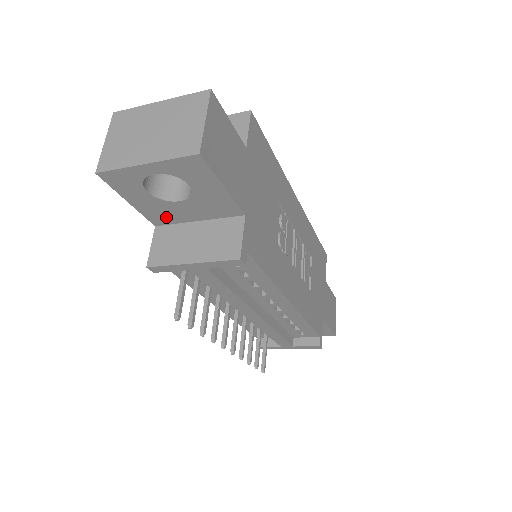
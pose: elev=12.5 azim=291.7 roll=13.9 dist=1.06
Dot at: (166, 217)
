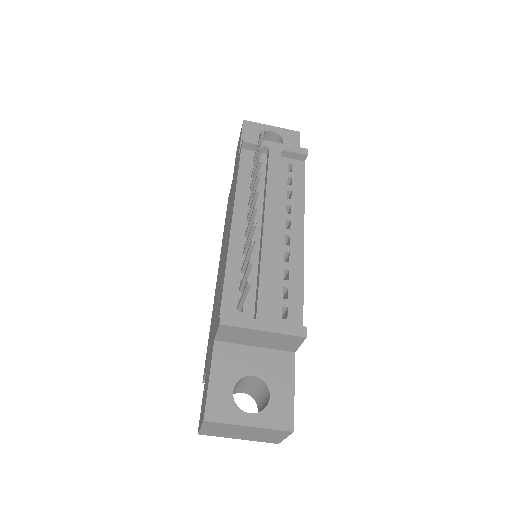
Dot at: occluded
